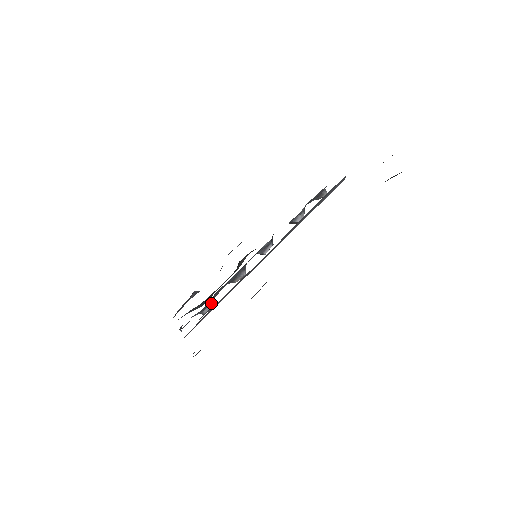
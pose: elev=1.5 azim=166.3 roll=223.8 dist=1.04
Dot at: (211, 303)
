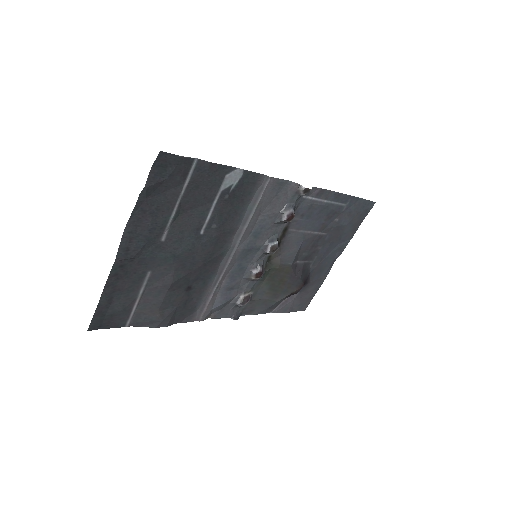
Dot at: (241, 297)
